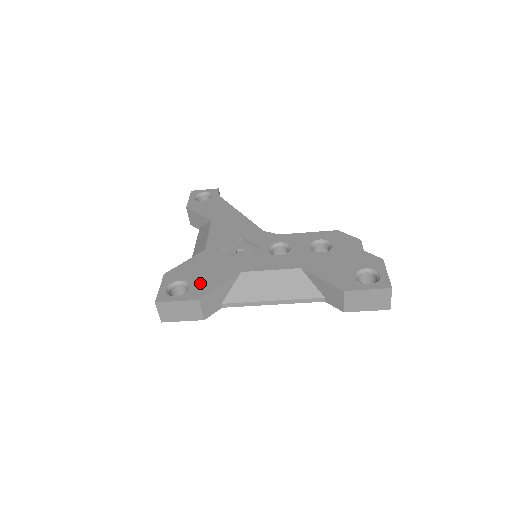
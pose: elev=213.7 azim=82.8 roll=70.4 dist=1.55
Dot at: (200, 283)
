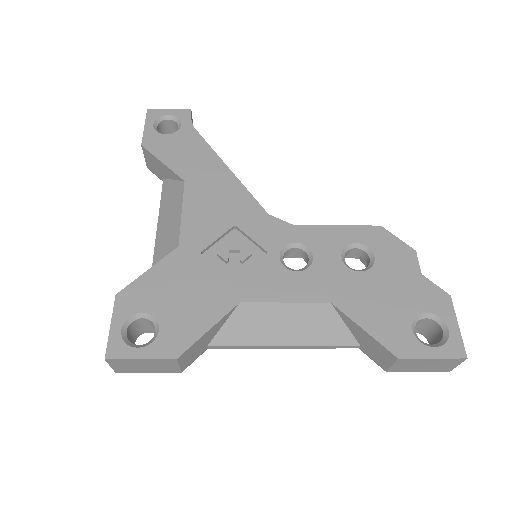
Dot at: (176, 322)
